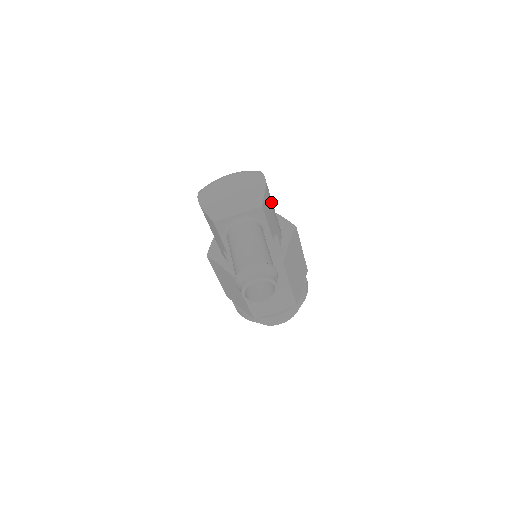
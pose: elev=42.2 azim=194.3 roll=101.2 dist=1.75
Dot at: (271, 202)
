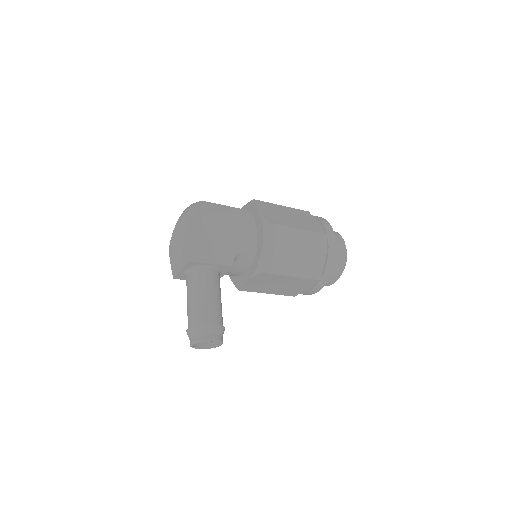
Dot at: (215, 233)
